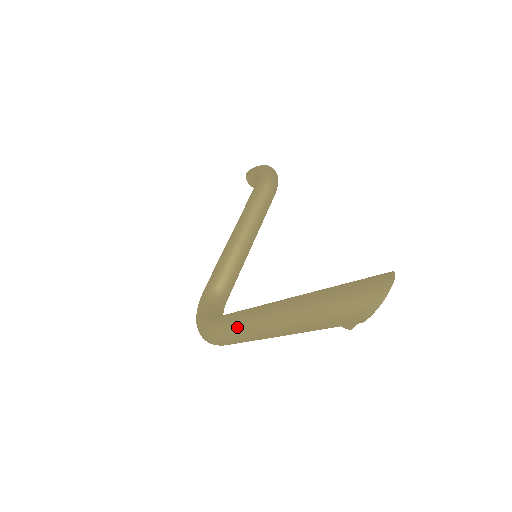
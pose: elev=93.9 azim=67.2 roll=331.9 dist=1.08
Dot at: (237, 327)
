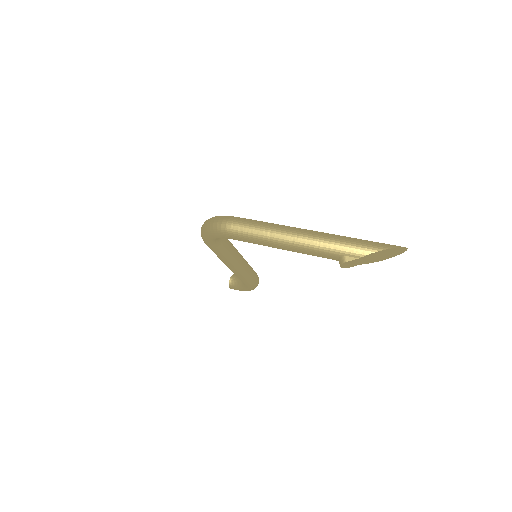
Dot at: (267, 222)
